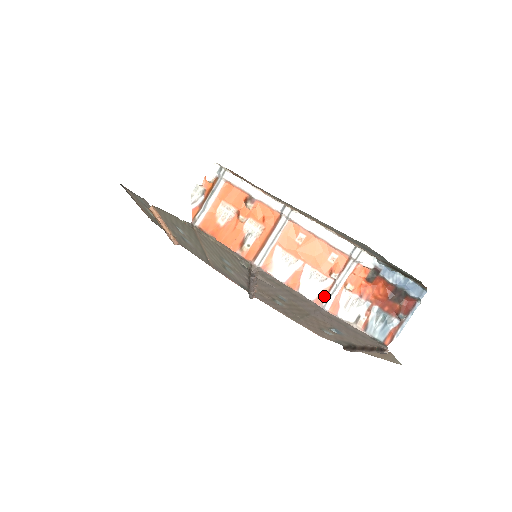
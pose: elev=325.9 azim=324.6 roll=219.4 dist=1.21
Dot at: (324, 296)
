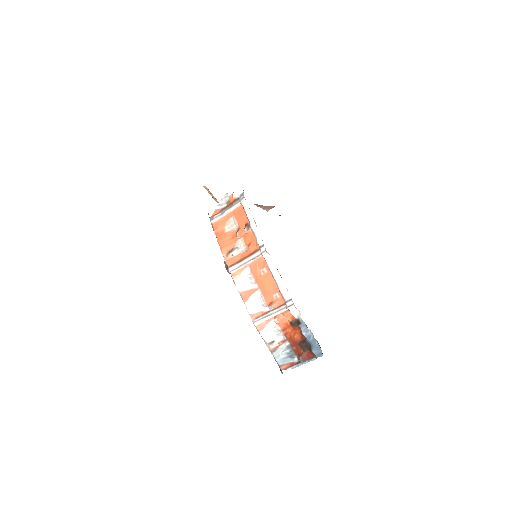
Dot at: (259, 316)
